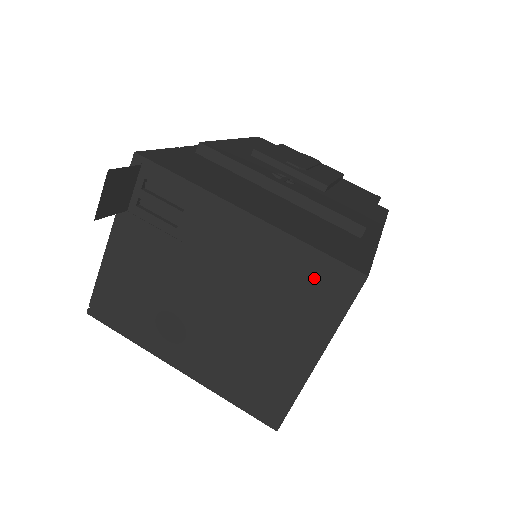
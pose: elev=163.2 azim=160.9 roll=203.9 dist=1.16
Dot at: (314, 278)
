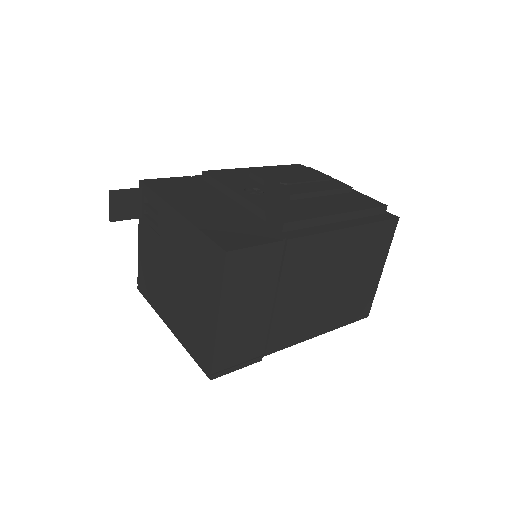
Dot at: (206, 256)
